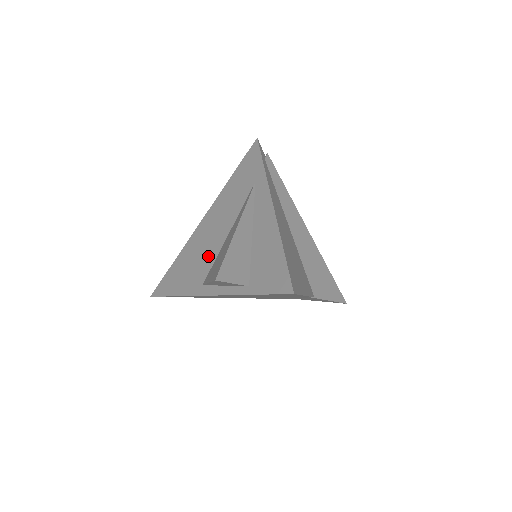
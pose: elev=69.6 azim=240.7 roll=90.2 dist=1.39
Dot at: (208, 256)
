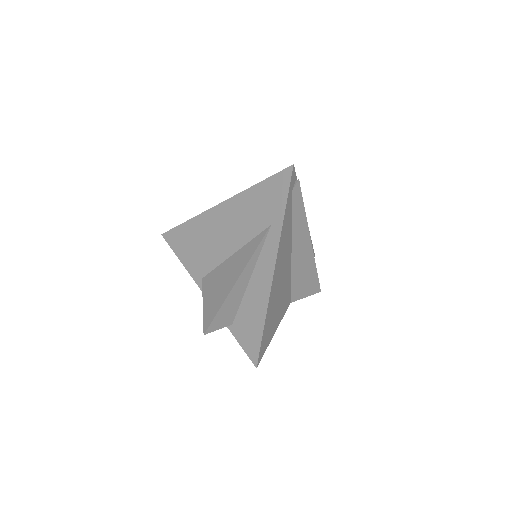
Dot at: (212, 255)
